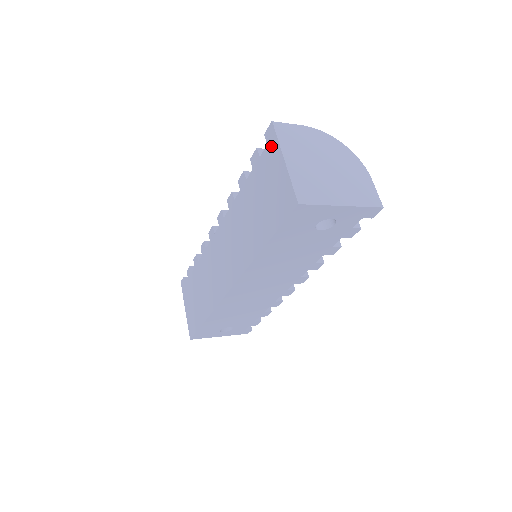
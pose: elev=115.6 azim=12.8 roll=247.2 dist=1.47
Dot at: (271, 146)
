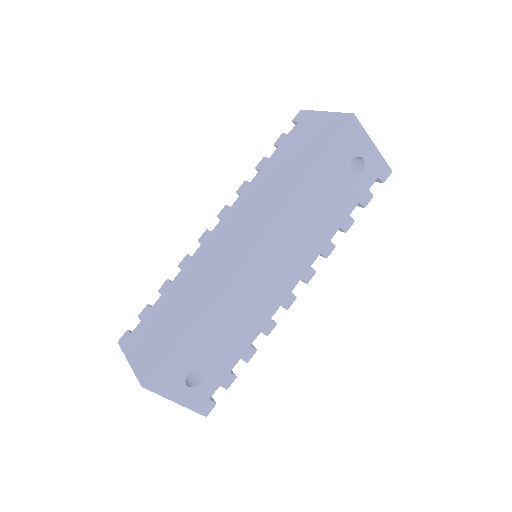
Dot at: (304, 118)
